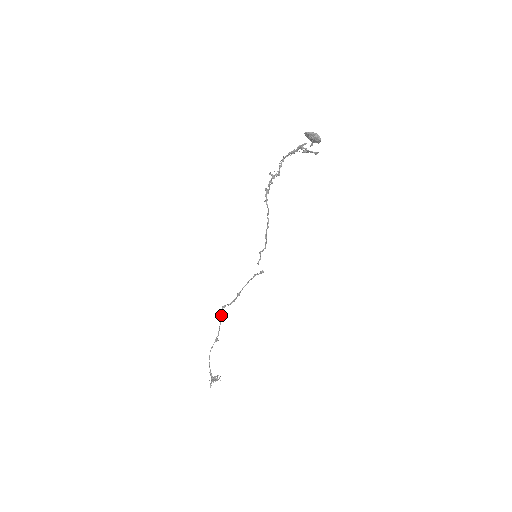
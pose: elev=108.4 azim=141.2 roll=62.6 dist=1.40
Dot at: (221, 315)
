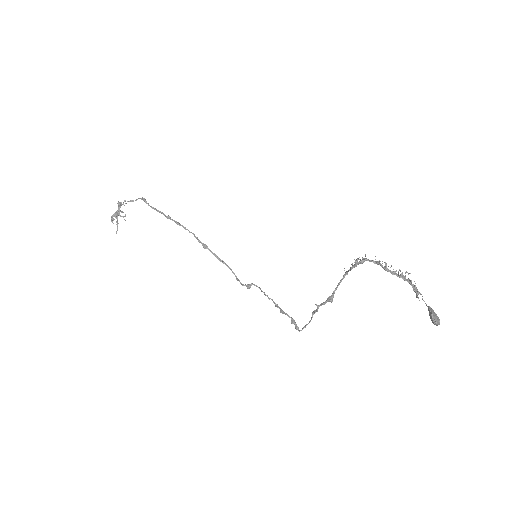
Dot at: (168, 217)
